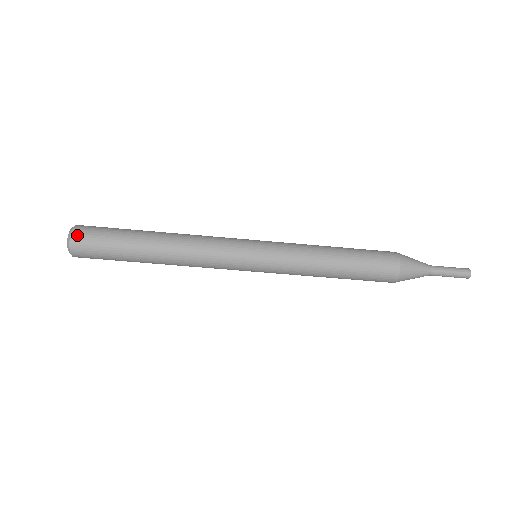
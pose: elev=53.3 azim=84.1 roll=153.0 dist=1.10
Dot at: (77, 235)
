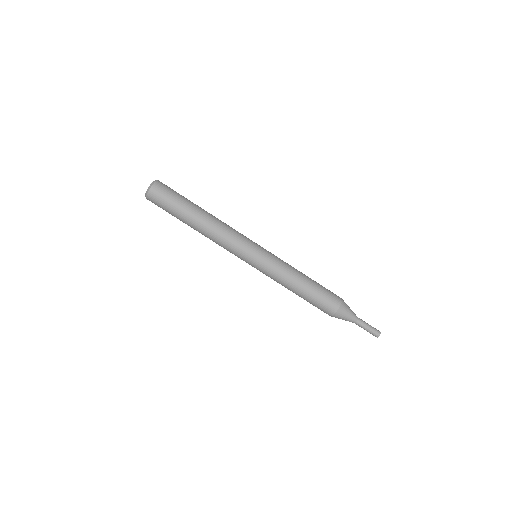
Dot at: (155, 189)
